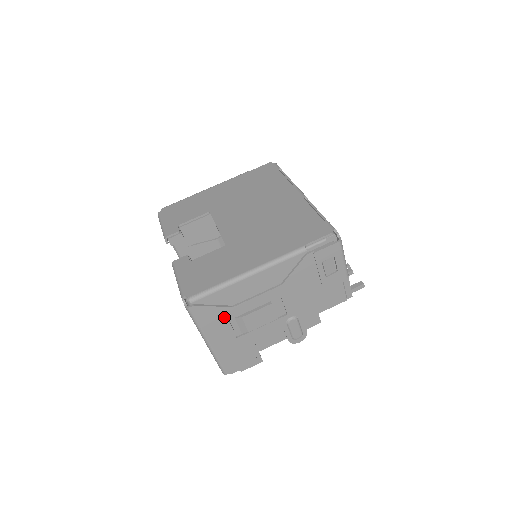
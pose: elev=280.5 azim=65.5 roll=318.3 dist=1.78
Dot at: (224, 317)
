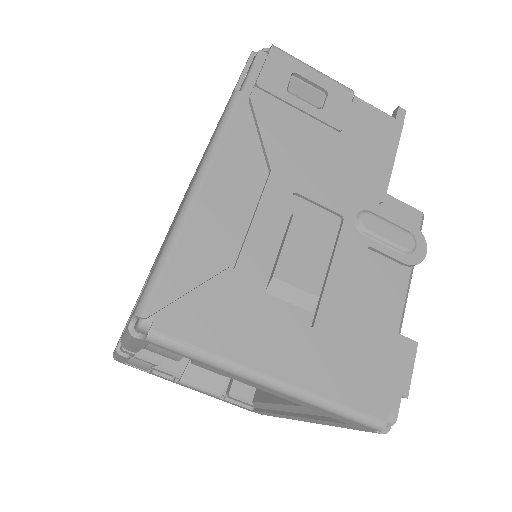
Dot at: (241, 301)
